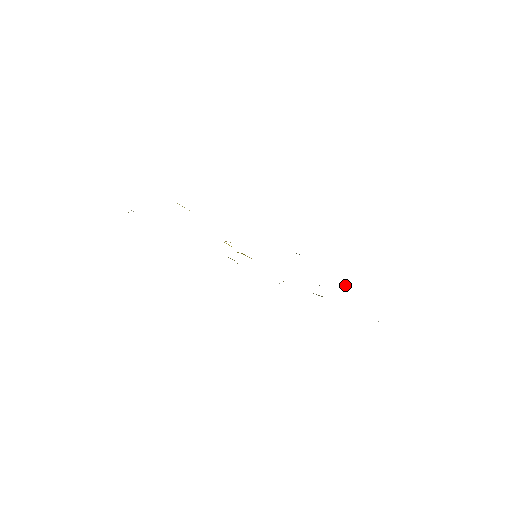
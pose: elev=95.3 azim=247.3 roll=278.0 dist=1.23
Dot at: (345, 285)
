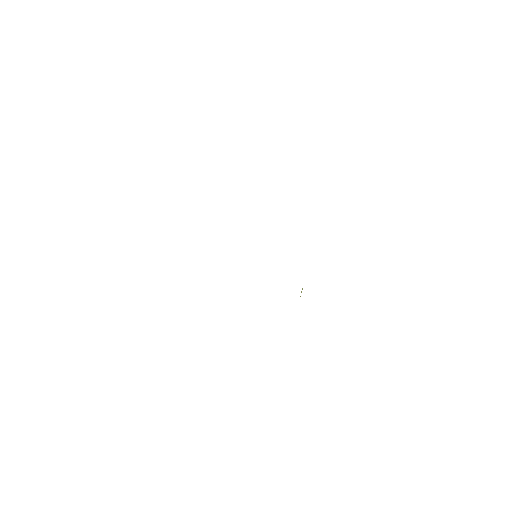
Dot at: occluded
